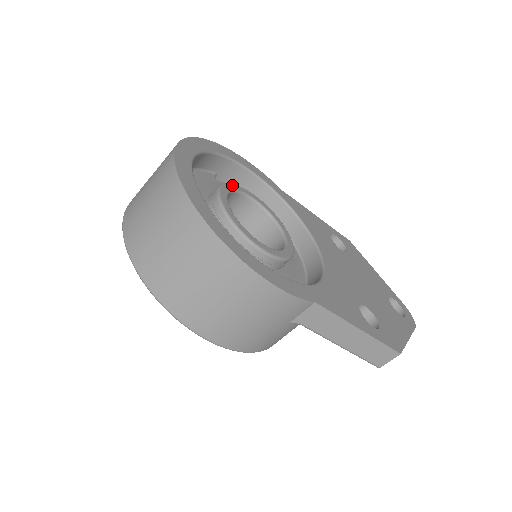
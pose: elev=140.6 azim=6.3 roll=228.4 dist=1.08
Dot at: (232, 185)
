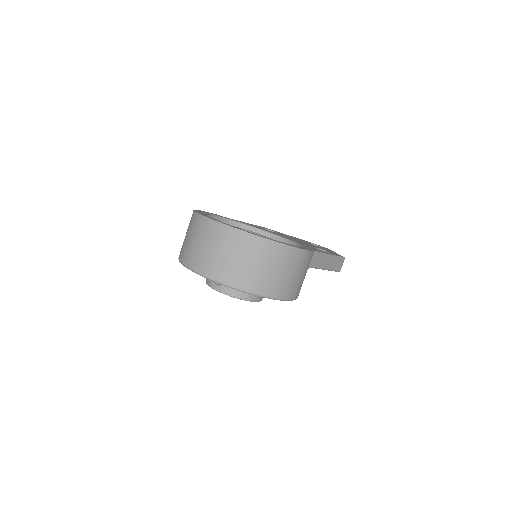
Dot at: occluded
